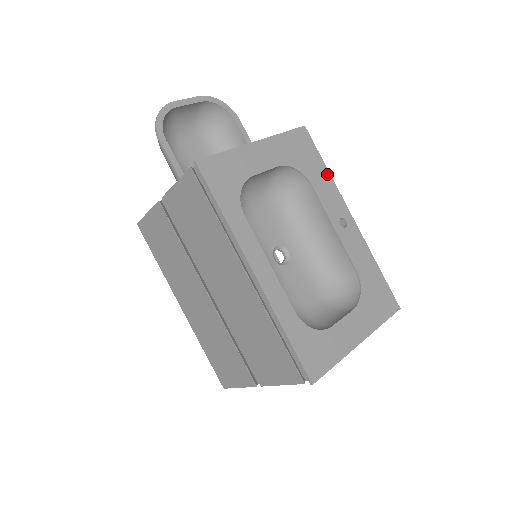
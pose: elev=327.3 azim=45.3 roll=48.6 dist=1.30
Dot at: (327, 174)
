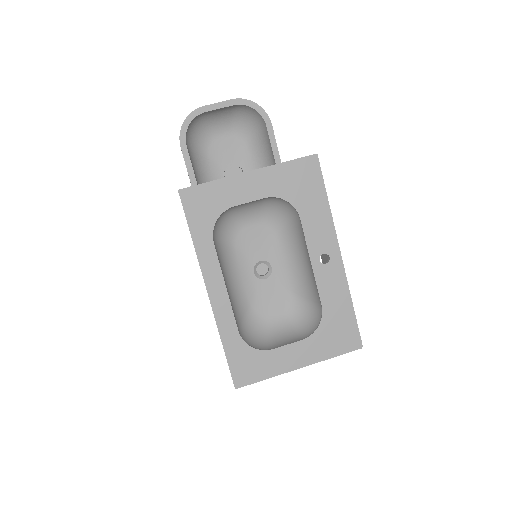
Dot at: (324, 208)
